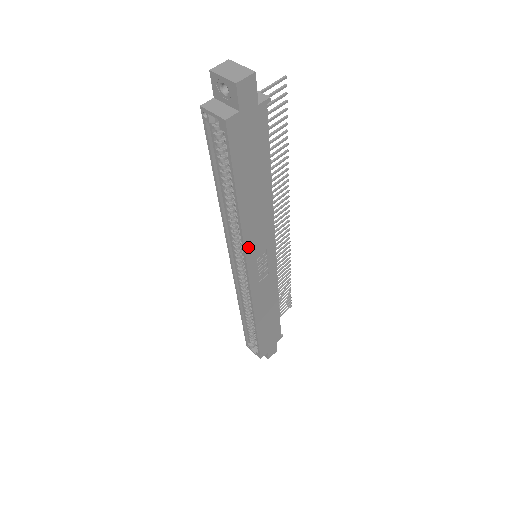
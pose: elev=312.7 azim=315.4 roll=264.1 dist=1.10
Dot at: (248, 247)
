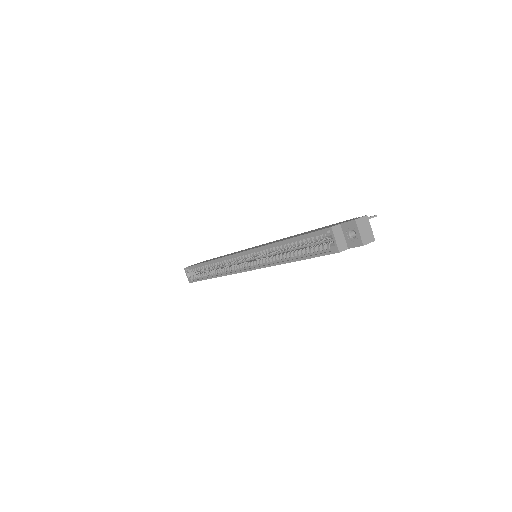
Dot at: occluded
